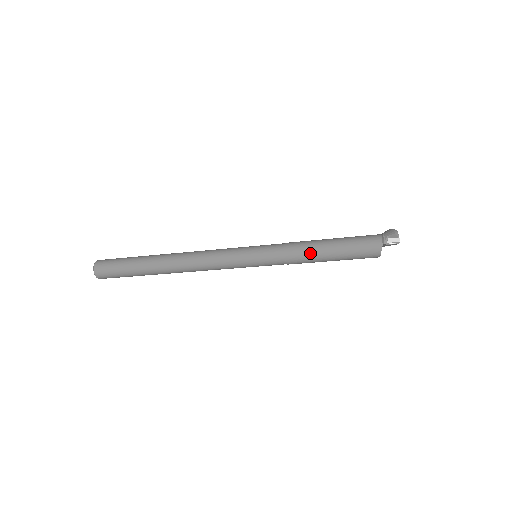
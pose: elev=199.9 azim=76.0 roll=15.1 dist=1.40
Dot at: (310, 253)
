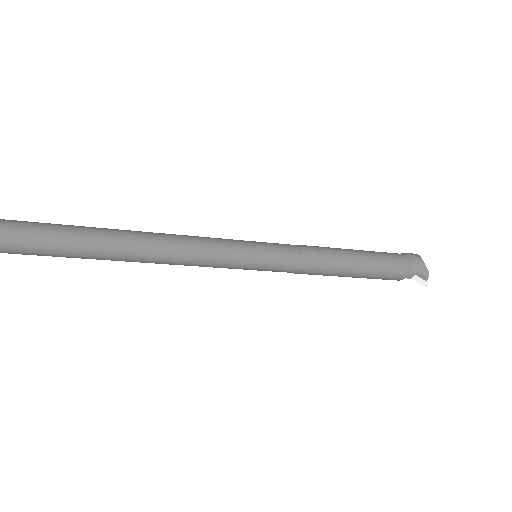
Dot at: (328, 274)
